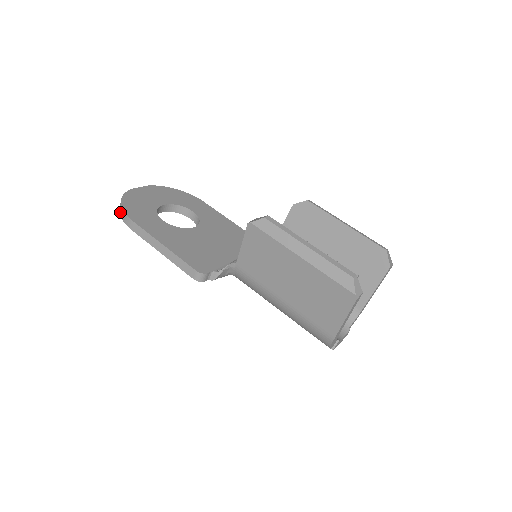
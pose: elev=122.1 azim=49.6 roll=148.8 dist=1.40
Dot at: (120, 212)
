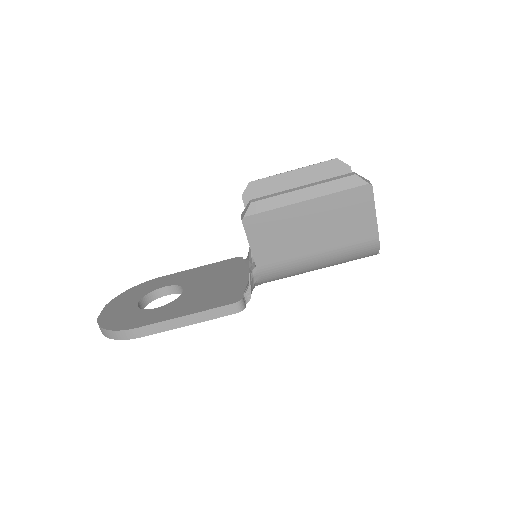
Dot at: (114, 337)
